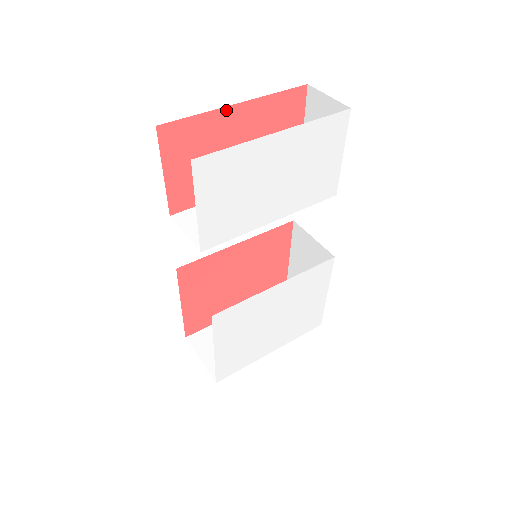
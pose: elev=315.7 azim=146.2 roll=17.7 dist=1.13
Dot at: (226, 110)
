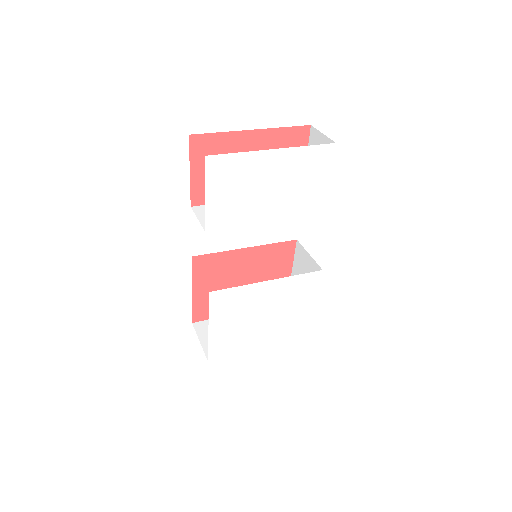
Dot at: (243, 133)
